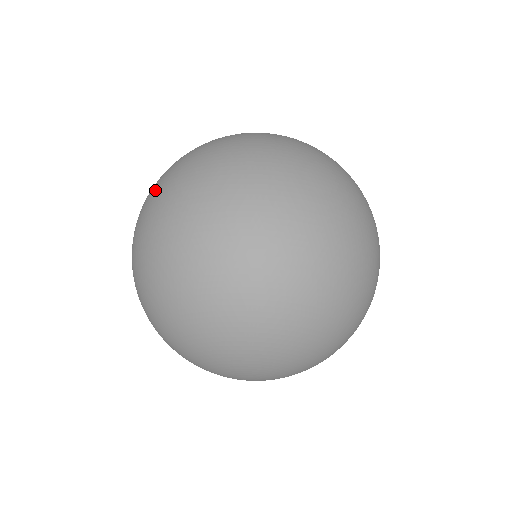
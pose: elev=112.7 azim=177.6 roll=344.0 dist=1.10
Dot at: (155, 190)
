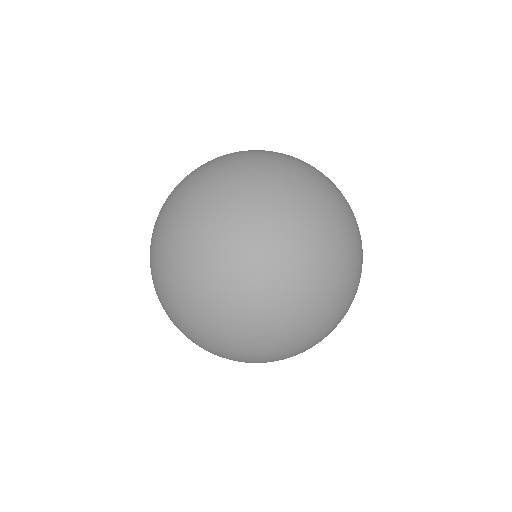
Dot at: occluded
